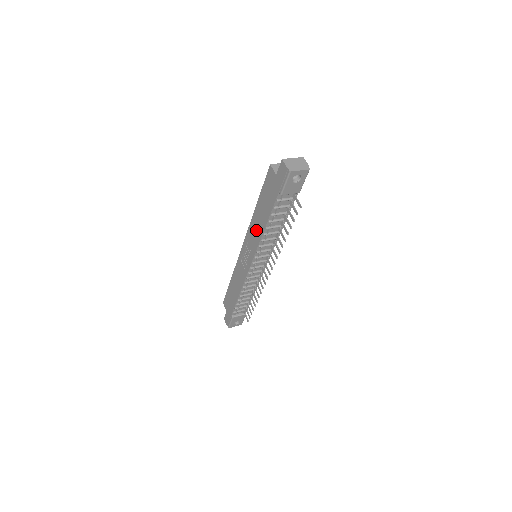
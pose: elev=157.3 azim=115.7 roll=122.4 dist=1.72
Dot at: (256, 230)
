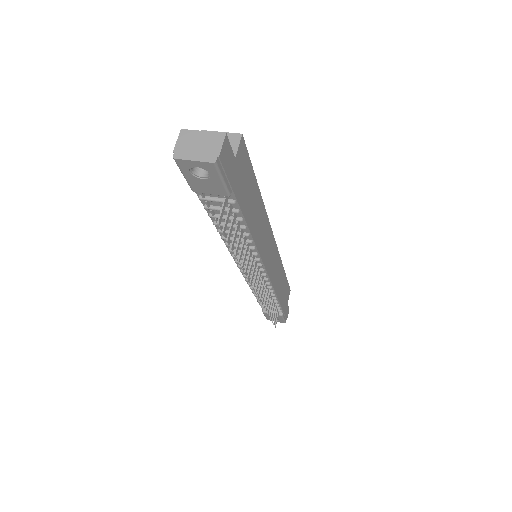
Dot at: occluded
